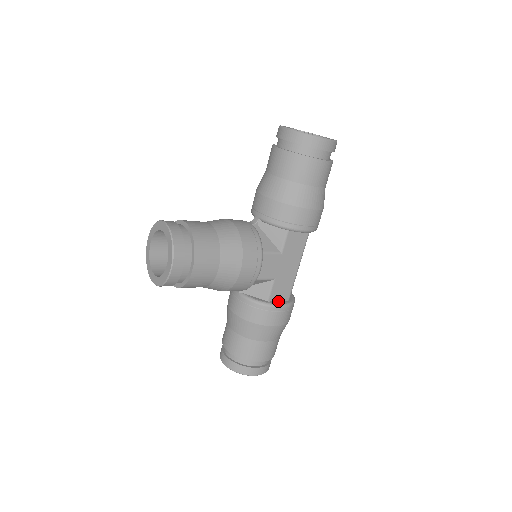
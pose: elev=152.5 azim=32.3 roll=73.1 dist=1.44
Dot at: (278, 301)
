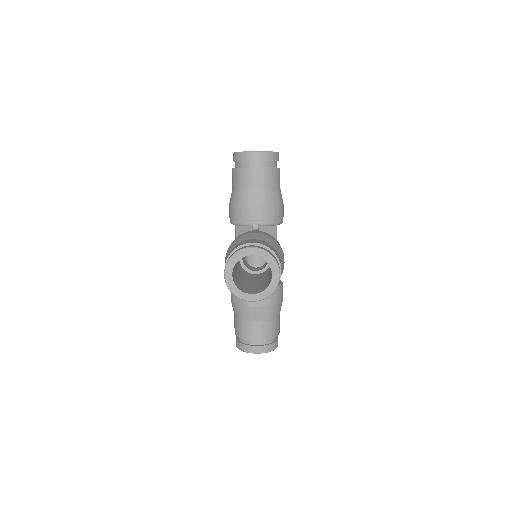
Dot at: occluded
